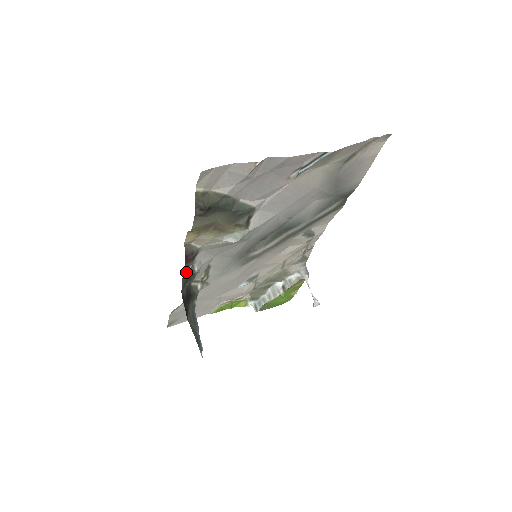
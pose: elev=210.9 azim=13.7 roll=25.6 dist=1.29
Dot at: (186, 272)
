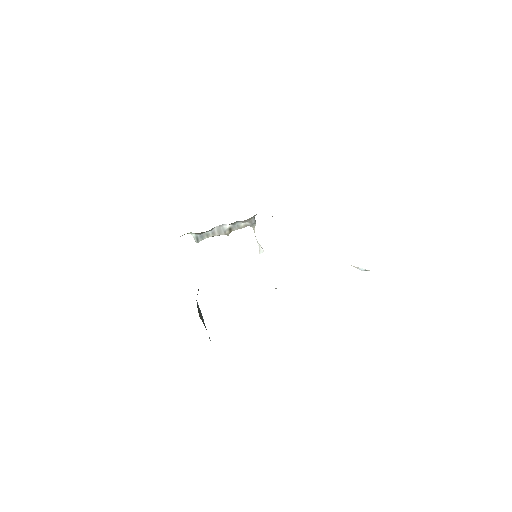
Dot at: occluded
